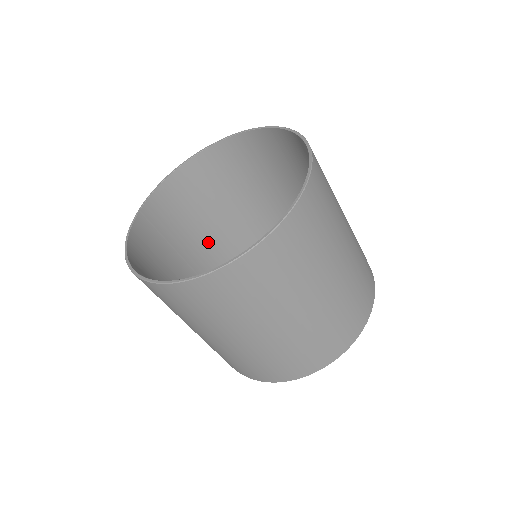
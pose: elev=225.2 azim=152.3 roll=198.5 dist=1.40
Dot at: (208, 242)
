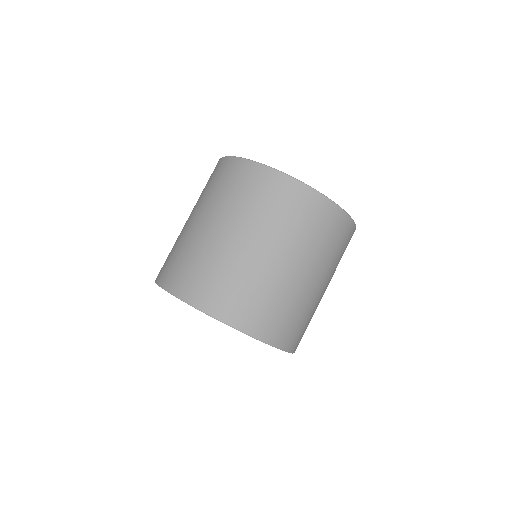
Dot at: occluded
